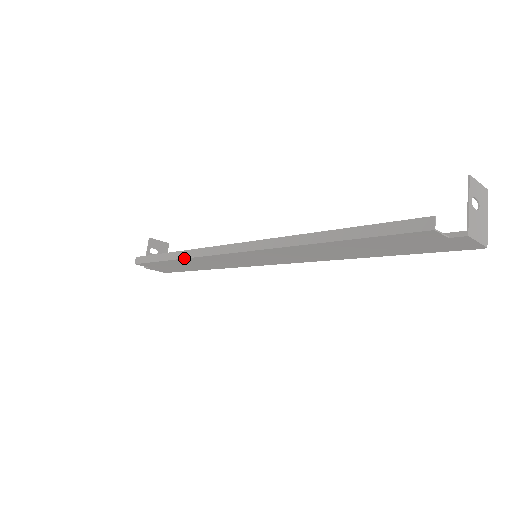
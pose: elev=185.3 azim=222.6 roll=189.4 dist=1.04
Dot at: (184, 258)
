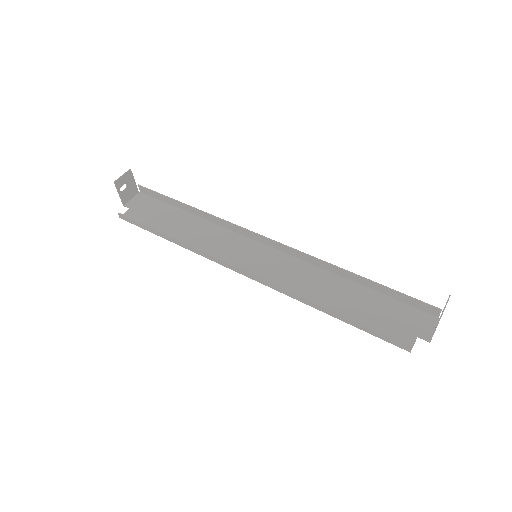
Dot at: occluded
